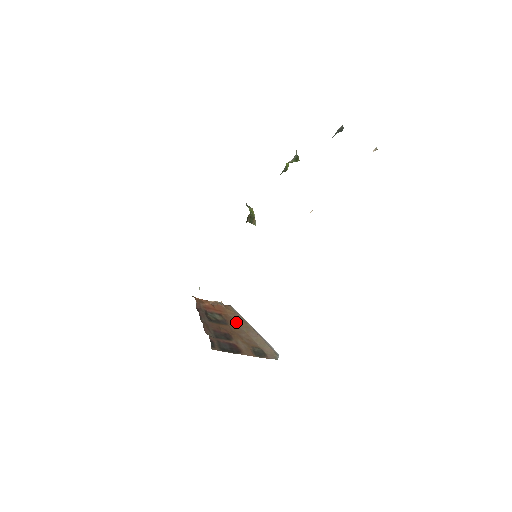
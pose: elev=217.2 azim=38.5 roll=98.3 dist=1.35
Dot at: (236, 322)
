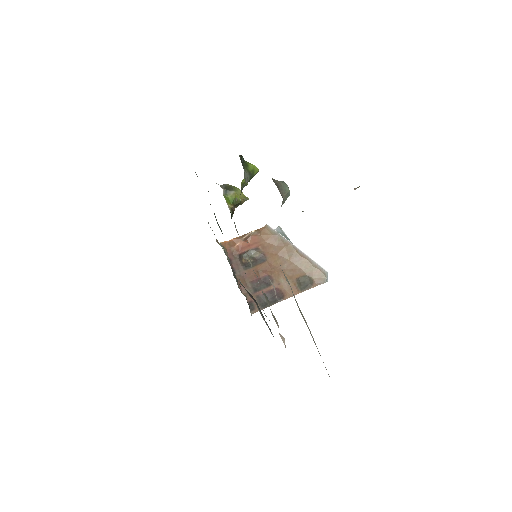
Dot at: (276, 249)
